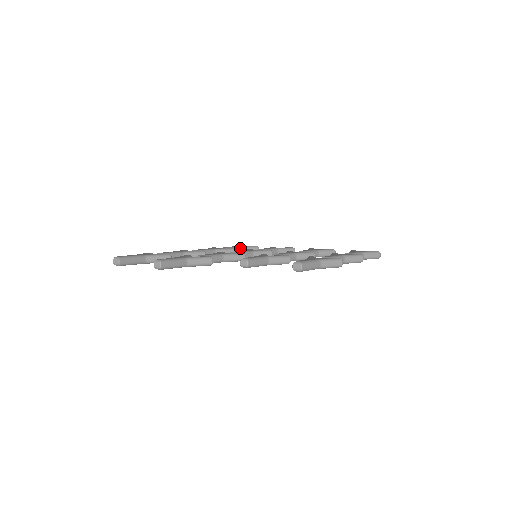
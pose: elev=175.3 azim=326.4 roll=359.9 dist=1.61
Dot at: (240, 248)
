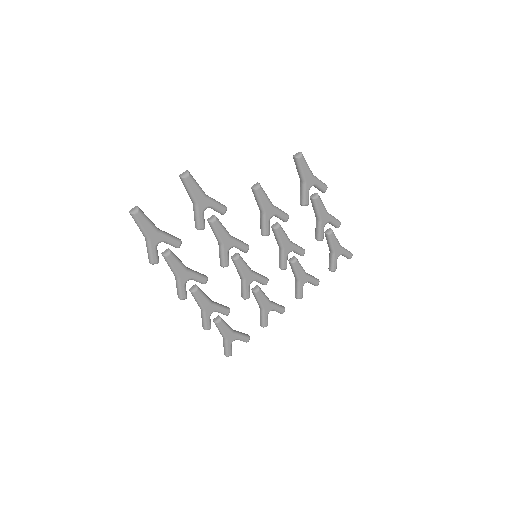
Dot at: occluded
